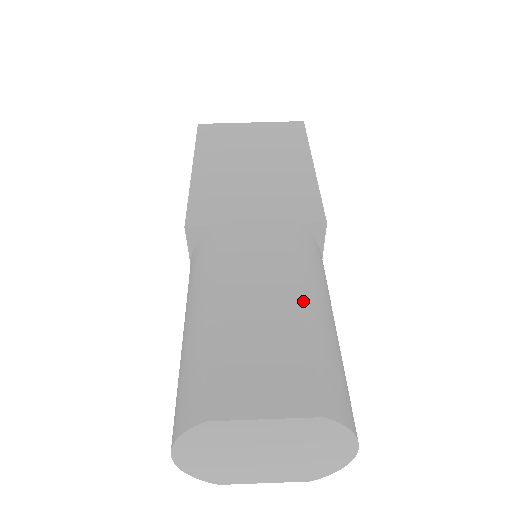
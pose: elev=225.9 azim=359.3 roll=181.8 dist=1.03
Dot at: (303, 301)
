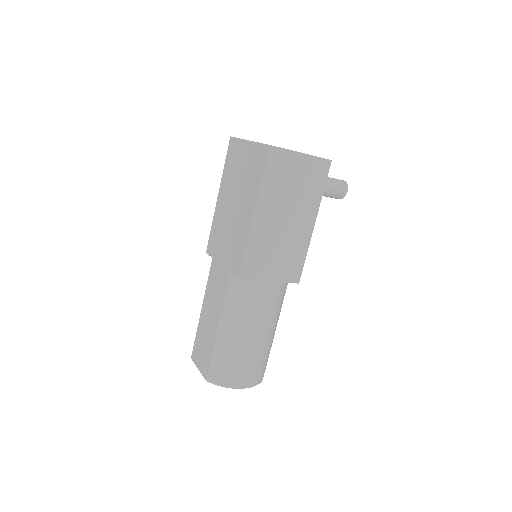
Dot at: (217, 327)
